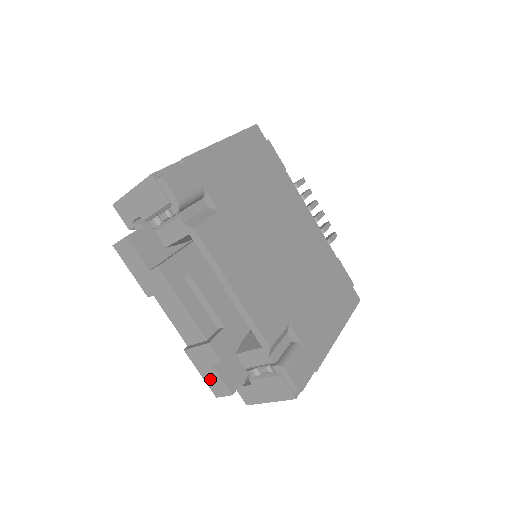
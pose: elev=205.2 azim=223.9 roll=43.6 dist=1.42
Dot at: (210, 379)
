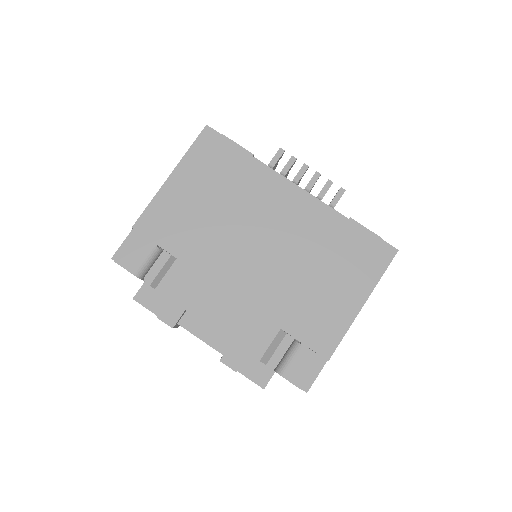
Dot at: occluded
